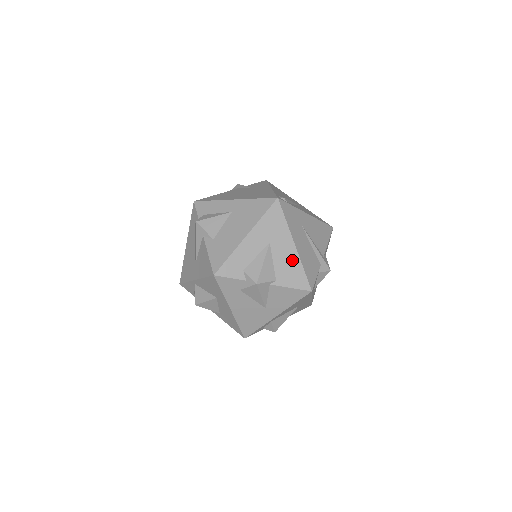
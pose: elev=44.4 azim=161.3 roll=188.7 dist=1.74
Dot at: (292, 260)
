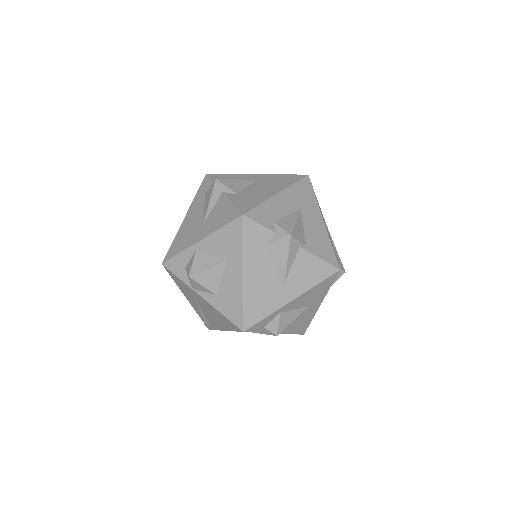
Dot at: (321, 233)
